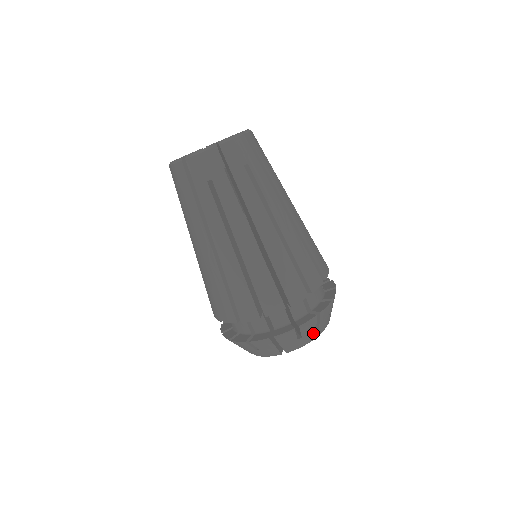
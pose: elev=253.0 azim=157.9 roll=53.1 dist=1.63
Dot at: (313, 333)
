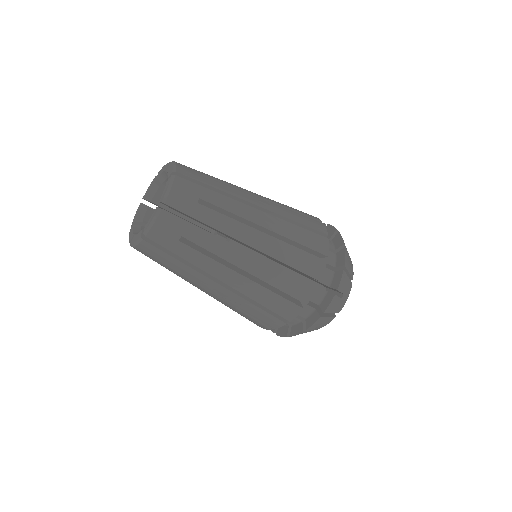
Dot at: (329, 319)
